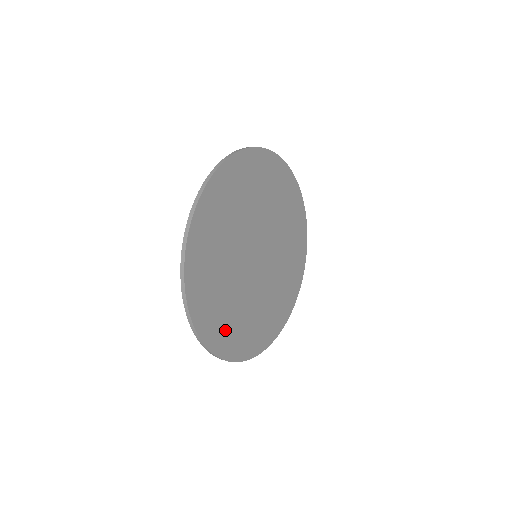
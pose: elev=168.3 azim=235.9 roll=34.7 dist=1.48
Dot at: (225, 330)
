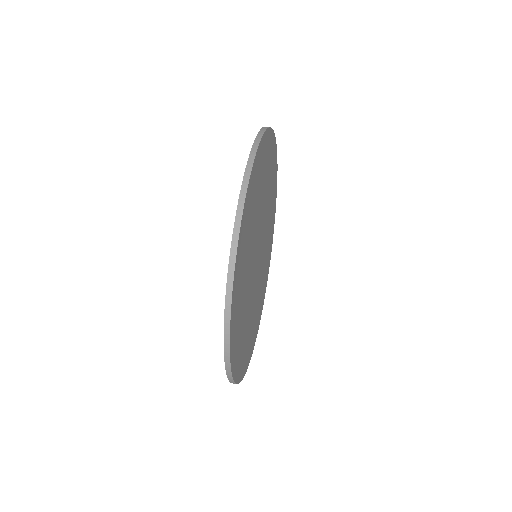
Dot at: (254, 329)
